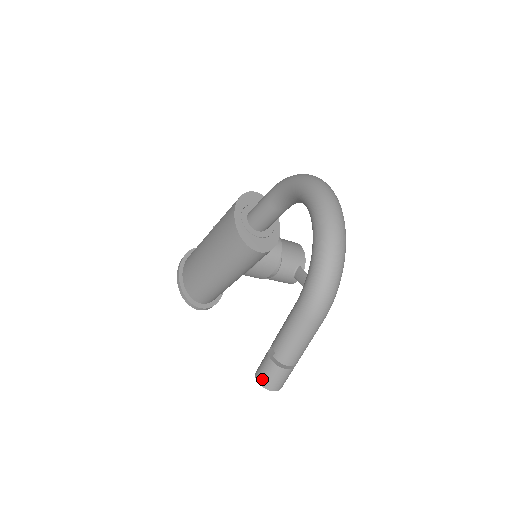
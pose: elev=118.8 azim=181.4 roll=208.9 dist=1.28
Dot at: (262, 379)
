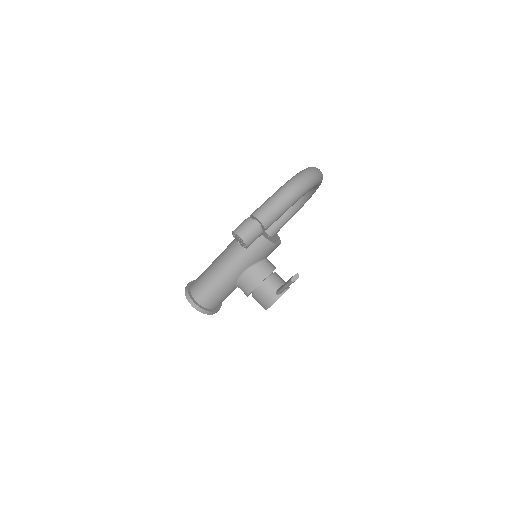
Dot at: (236, 228)
